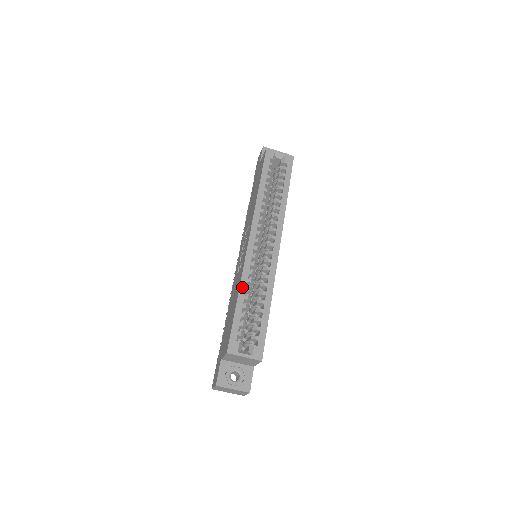
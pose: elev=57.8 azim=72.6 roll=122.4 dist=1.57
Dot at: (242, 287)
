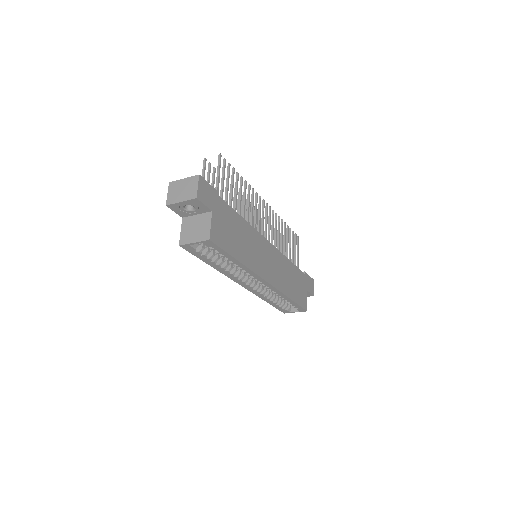
Dot at: (264, 300)
